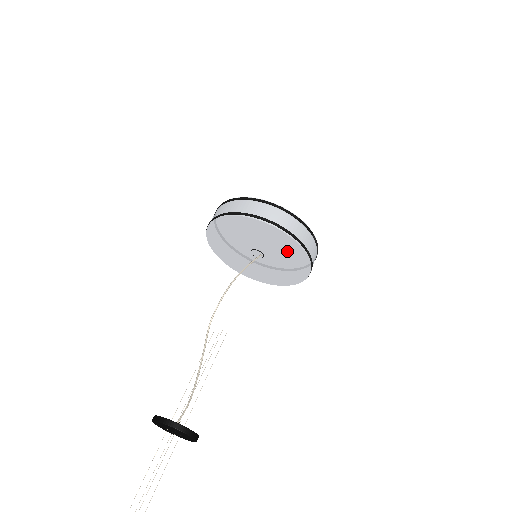
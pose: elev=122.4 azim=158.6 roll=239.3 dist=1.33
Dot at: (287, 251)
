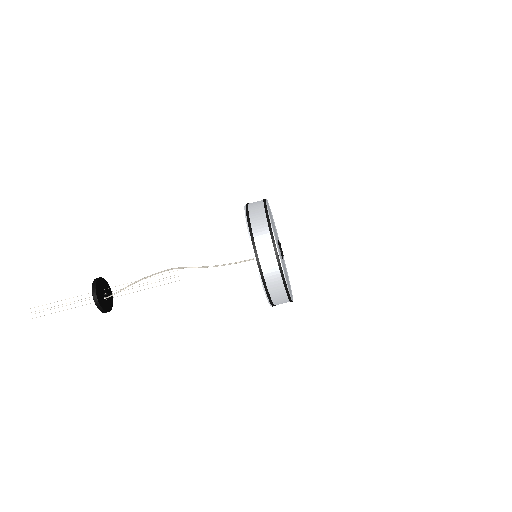
Dot at: occluded
